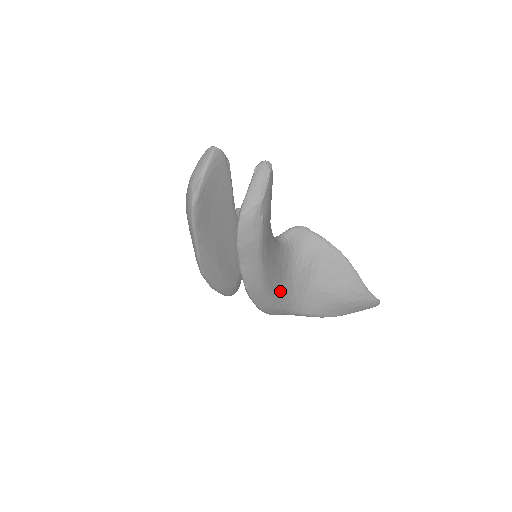
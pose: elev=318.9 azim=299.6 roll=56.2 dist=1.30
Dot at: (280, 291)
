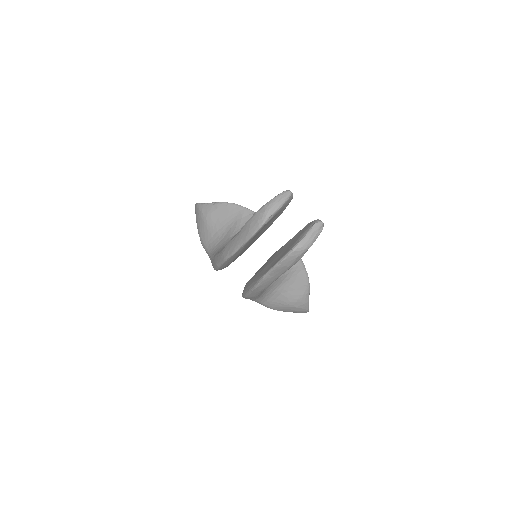
Dot at: occluded
